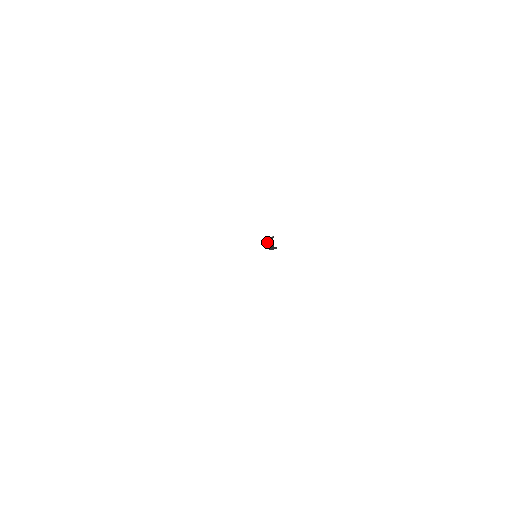
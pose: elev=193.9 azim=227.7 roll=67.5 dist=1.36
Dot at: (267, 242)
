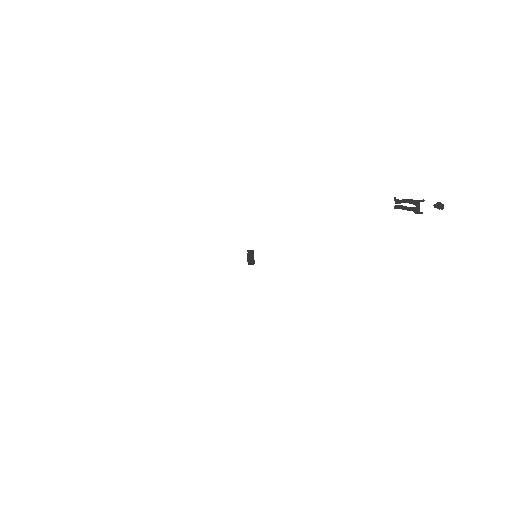
Dot at: (248, 254)
